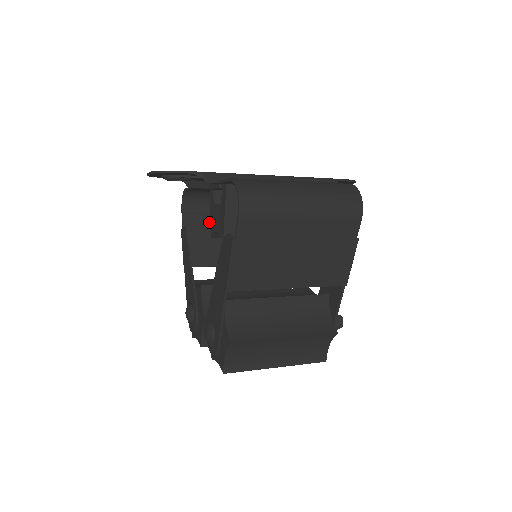
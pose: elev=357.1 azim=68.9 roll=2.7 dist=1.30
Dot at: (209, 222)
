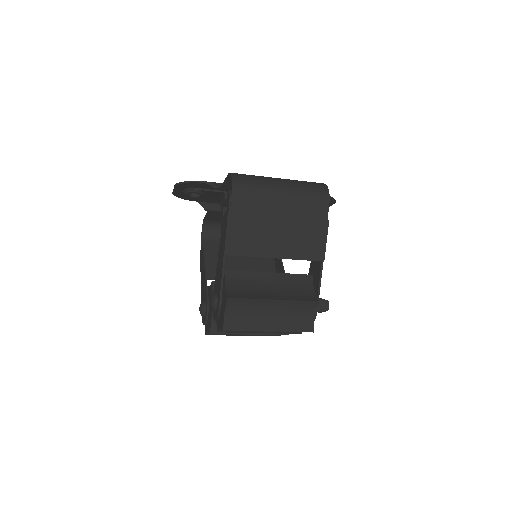
Dot at: occluded
